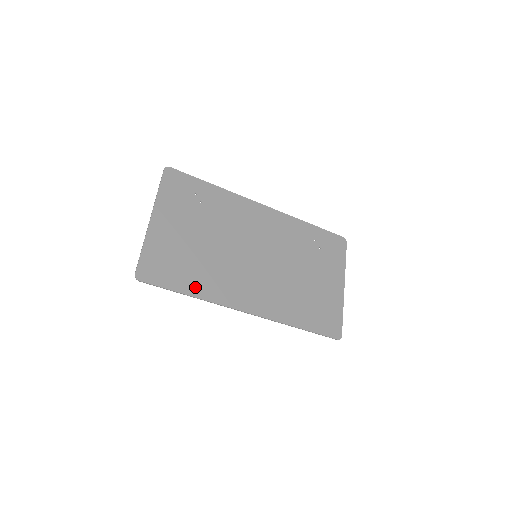
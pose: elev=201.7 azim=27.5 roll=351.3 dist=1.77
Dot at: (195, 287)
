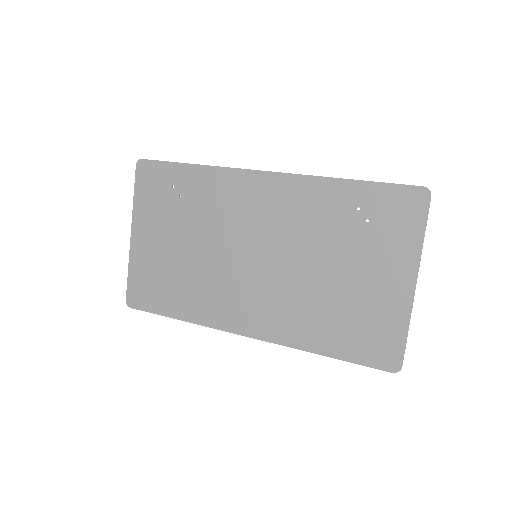
Dot at: (183, 309)
